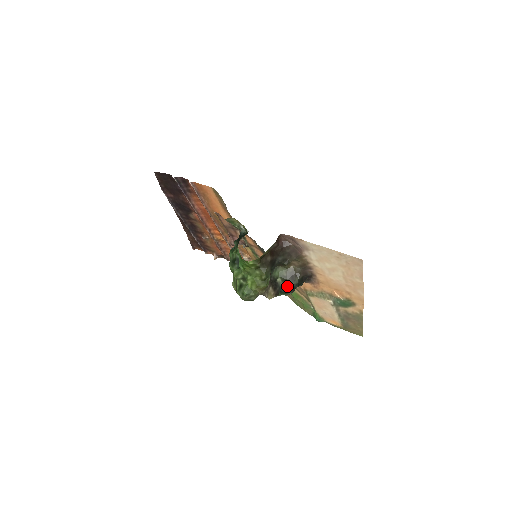
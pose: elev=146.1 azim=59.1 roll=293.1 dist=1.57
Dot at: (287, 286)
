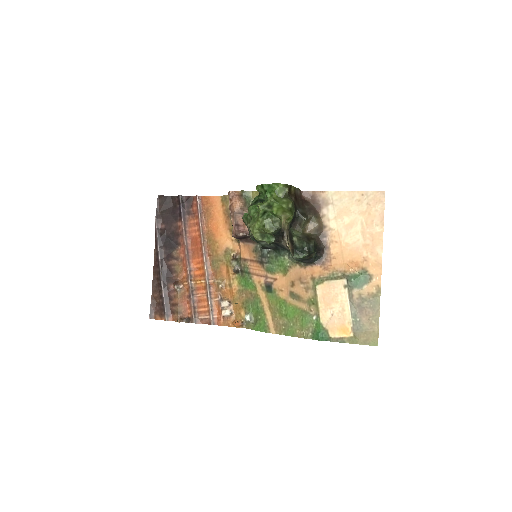
Dot at: (303, 245)
